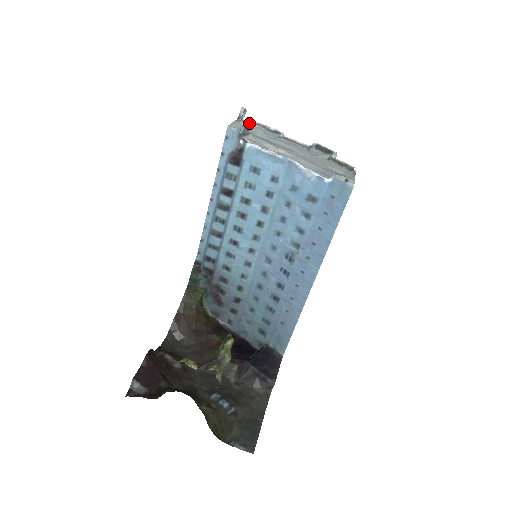
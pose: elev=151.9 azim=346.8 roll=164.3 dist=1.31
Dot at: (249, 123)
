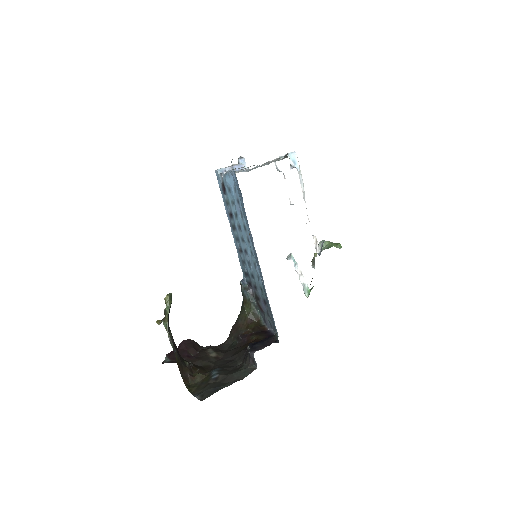
Dot at: (241, 164)
